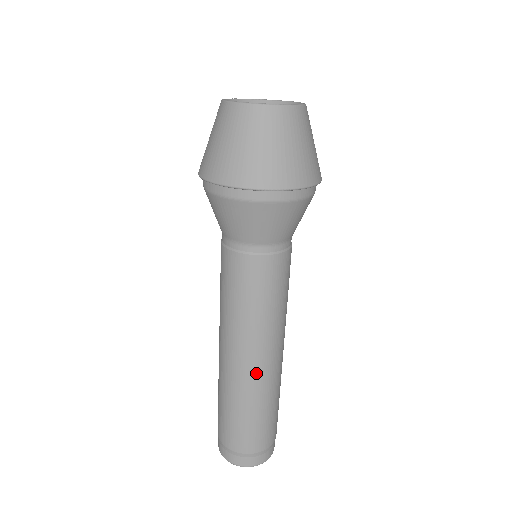
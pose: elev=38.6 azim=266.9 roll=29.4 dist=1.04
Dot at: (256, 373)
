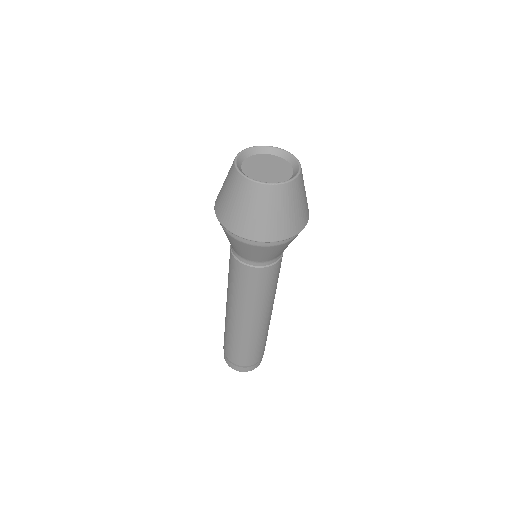
Dot at: (254, 328)
